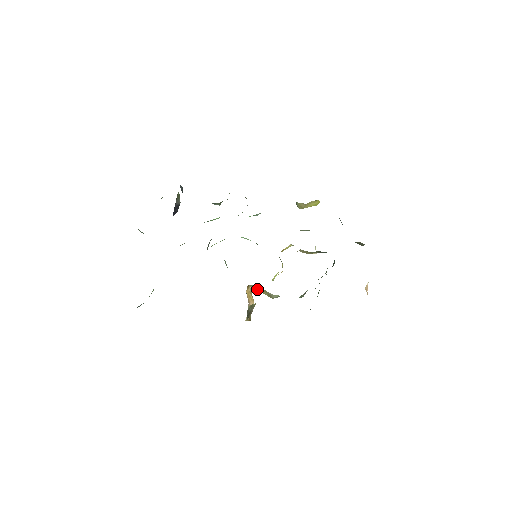
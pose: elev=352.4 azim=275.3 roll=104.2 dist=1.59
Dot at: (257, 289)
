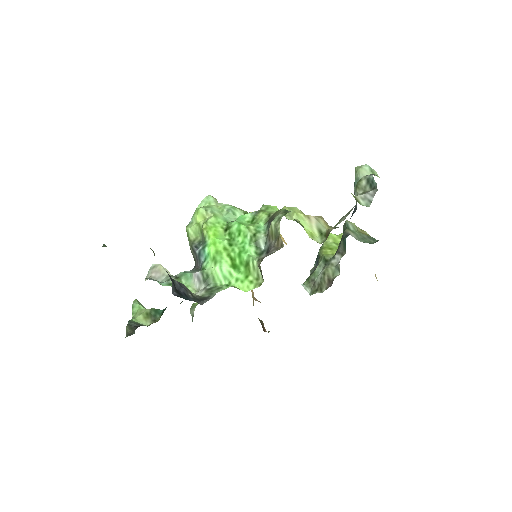
Dot at: occluded
